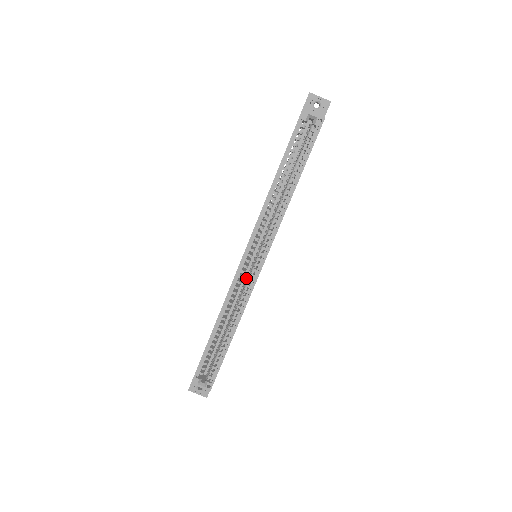
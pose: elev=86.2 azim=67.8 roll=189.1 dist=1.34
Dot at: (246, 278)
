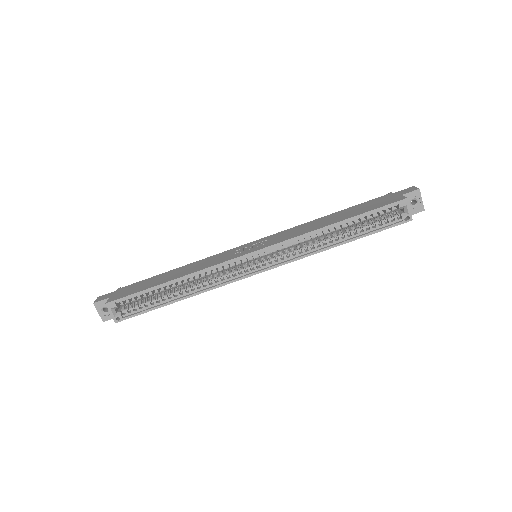
Dot at: (234, 267)
